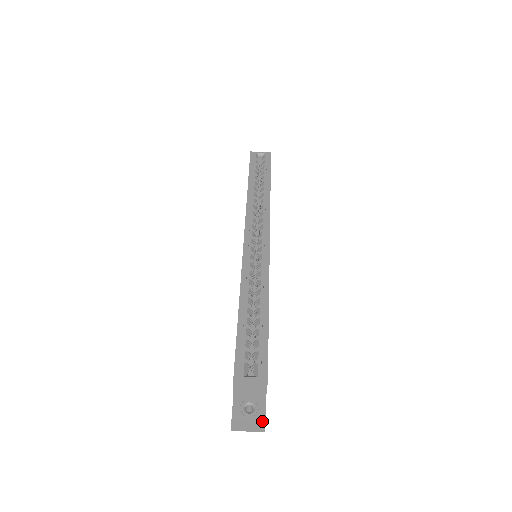
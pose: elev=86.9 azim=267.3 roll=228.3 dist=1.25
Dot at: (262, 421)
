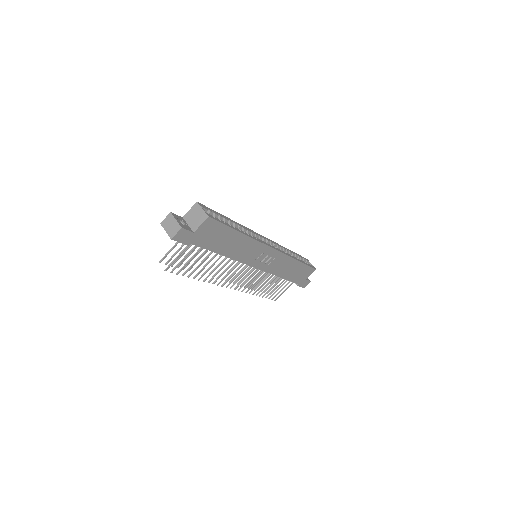
Dot at: (181, 226)
